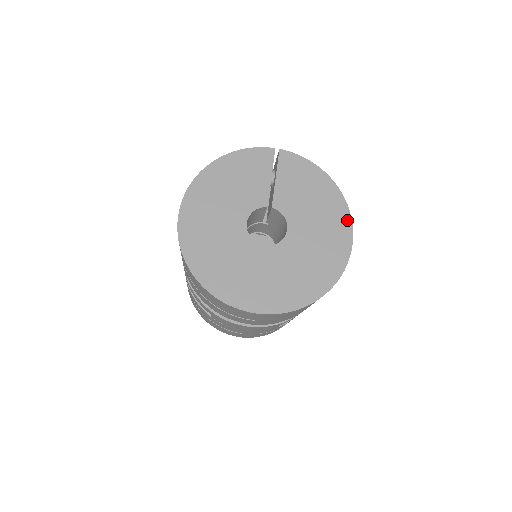
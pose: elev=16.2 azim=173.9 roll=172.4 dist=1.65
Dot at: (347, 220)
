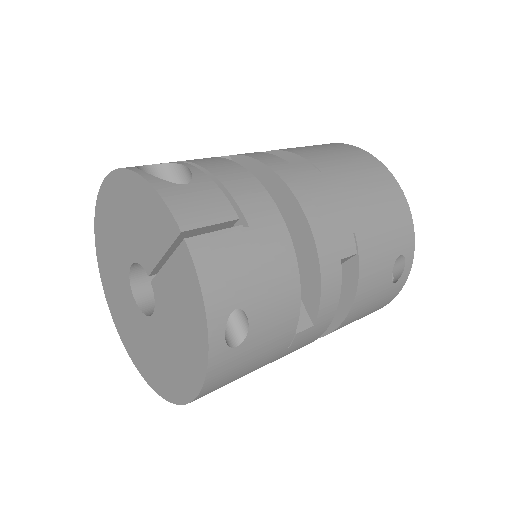
Dot at: (195, 387)
